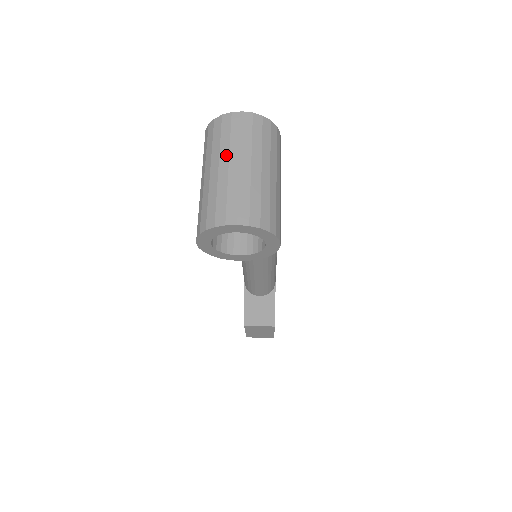
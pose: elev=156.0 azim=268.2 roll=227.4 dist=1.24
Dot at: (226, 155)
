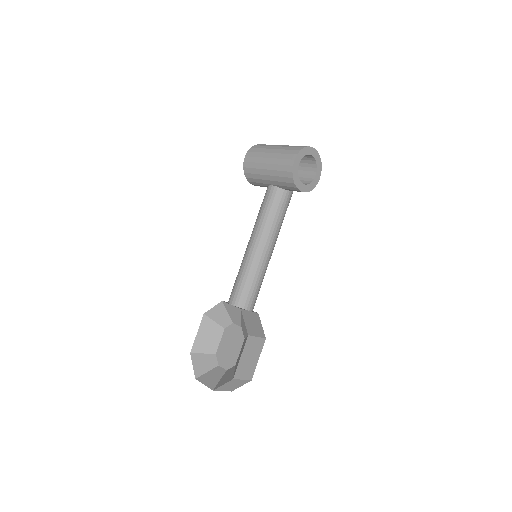
Dot at: occluded
